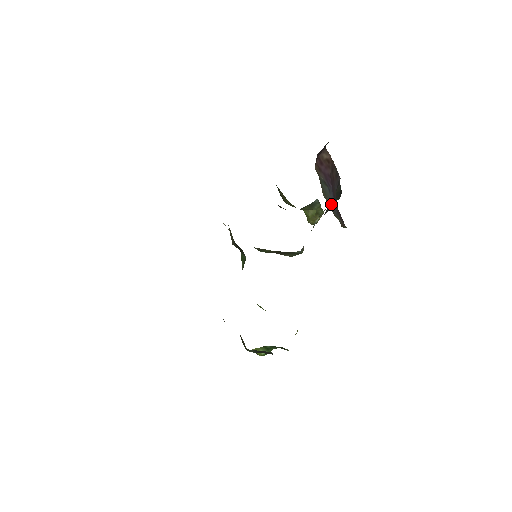
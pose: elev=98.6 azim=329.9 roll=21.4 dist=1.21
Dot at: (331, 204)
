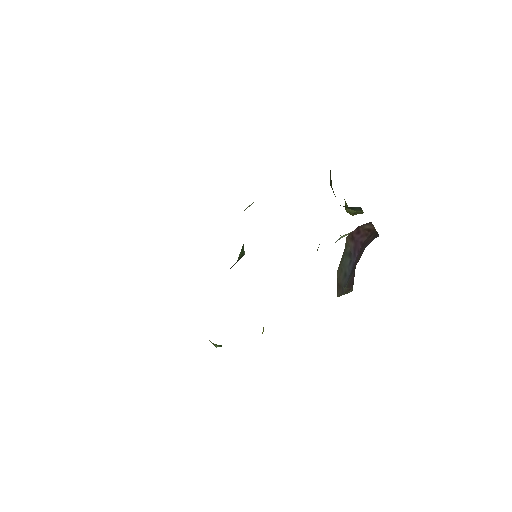
Dot at: (343, 277)
